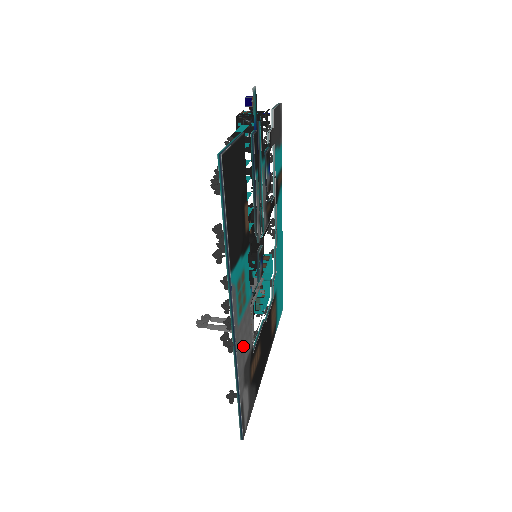
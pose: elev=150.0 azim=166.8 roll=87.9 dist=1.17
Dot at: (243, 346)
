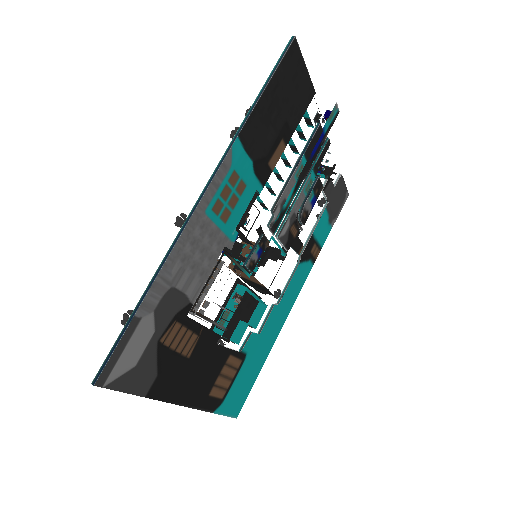
Dot at: (190, 258)
